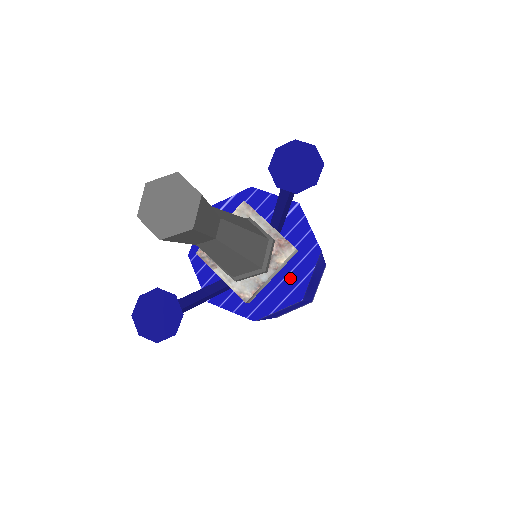
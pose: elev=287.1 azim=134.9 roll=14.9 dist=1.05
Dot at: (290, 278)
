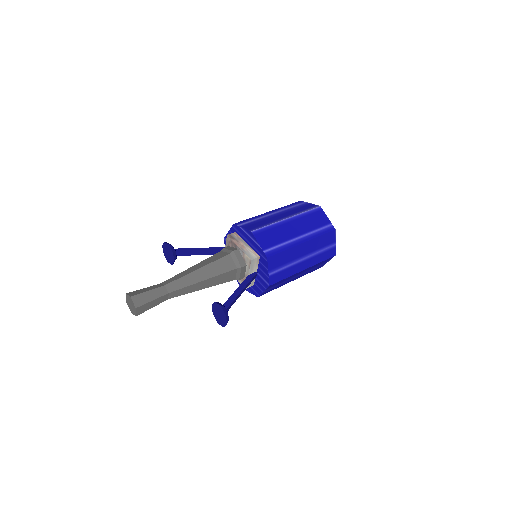
Dot at: occluded
